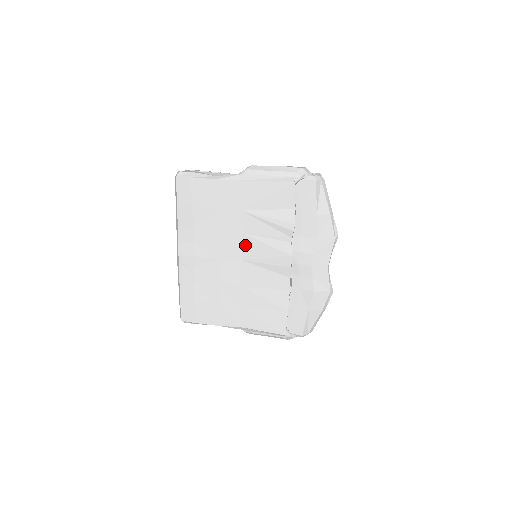
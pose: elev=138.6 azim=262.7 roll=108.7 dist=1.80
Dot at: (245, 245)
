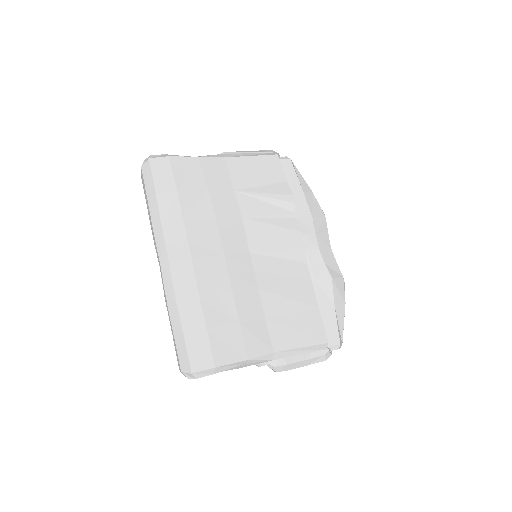
Dot at: (249, 232)
